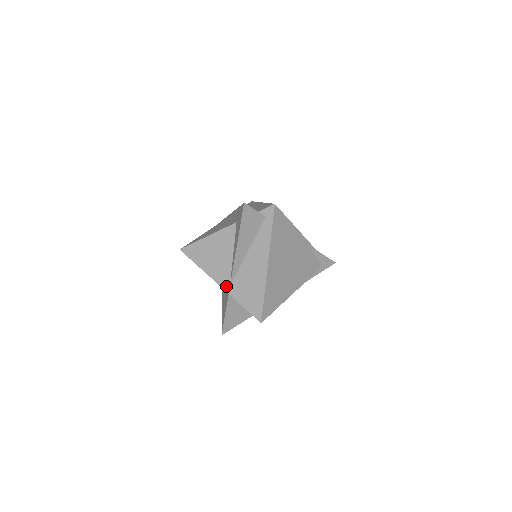
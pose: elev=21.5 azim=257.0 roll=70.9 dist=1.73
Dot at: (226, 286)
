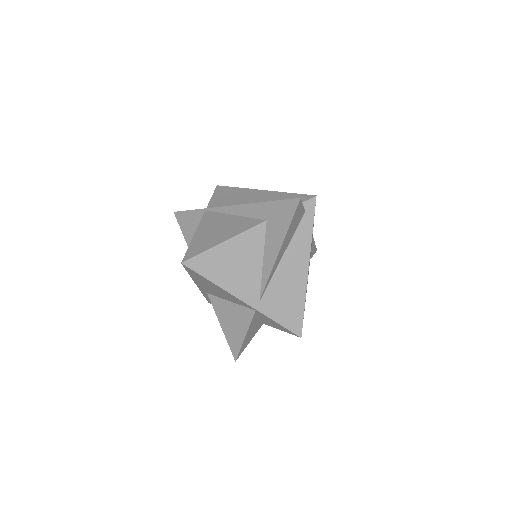
Dot at: (254, 302)
